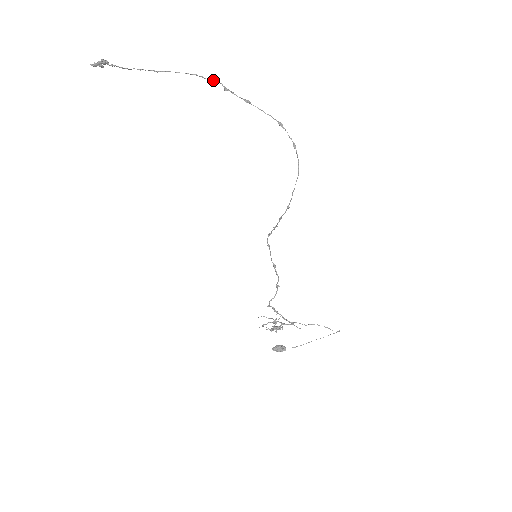
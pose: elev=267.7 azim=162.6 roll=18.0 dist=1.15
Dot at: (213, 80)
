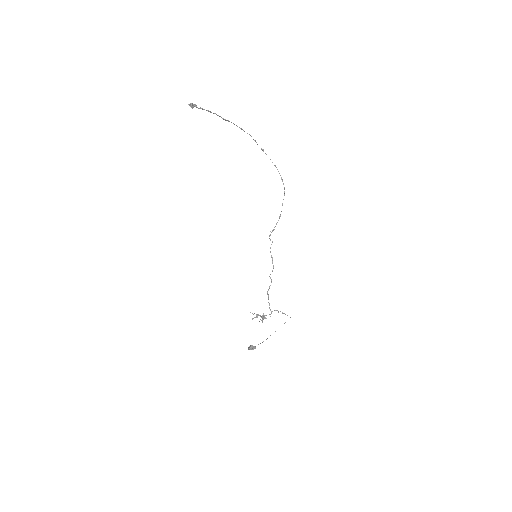
Dot at: occluded
